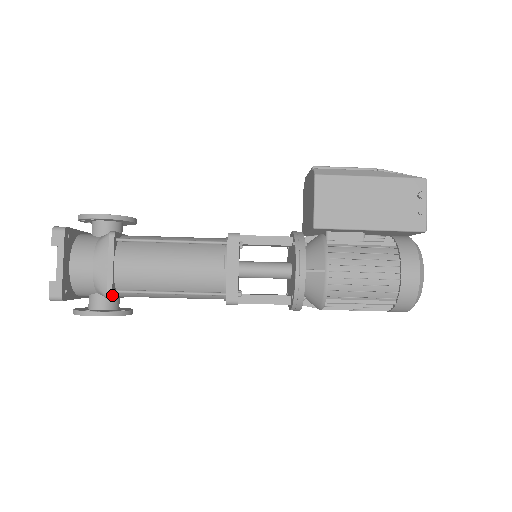
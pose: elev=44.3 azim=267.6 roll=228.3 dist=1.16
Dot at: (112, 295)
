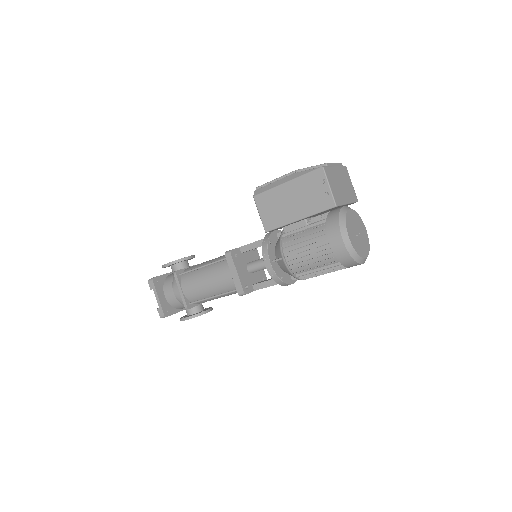
Dot at: (188, 307)
